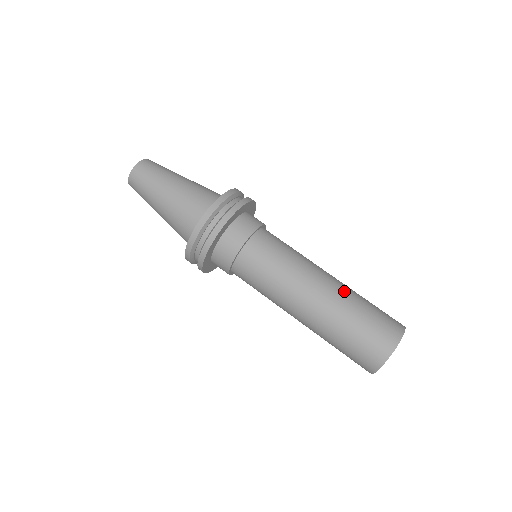
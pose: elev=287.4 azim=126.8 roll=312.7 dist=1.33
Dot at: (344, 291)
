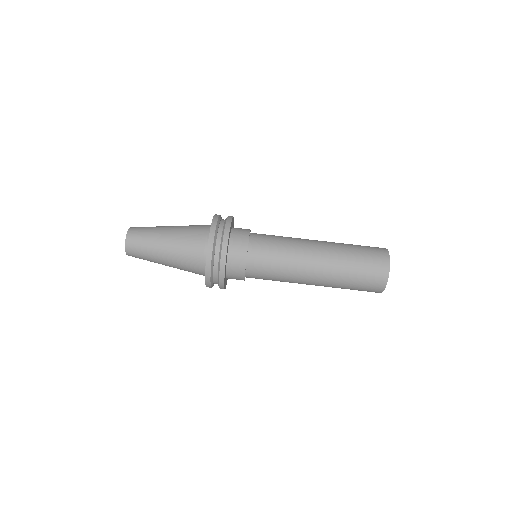
Dot at: (334, 265)
